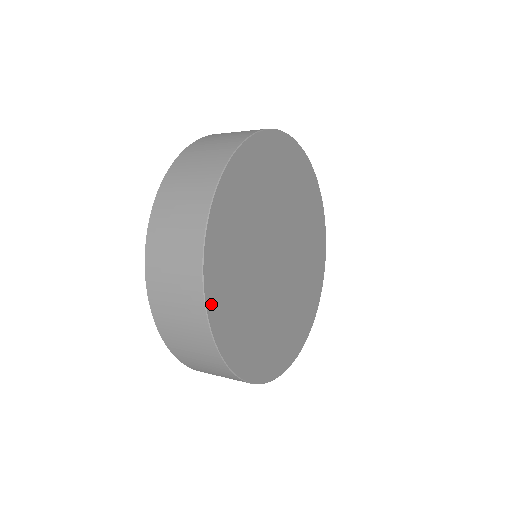
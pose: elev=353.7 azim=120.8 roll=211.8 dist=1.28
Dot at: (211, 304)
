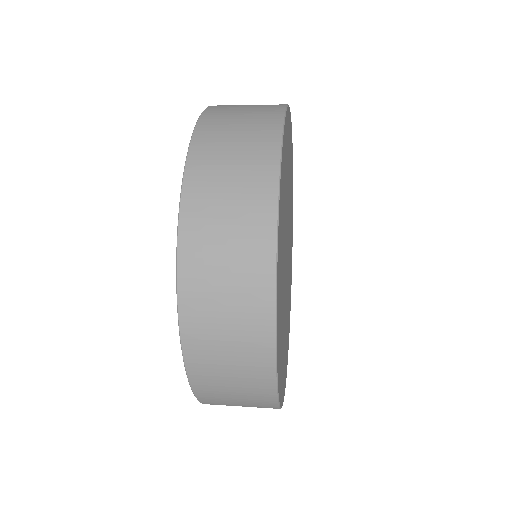
Dot at: (281, 174)
